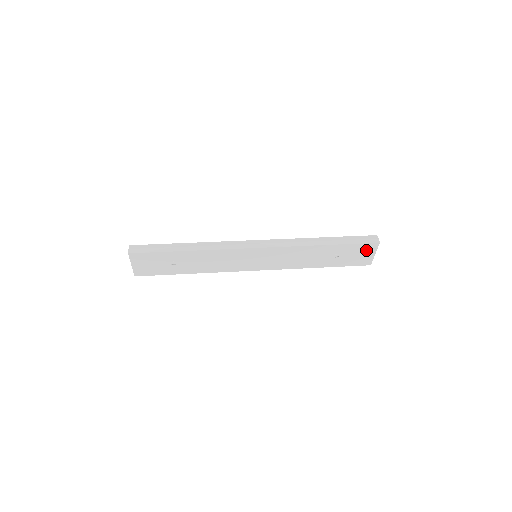
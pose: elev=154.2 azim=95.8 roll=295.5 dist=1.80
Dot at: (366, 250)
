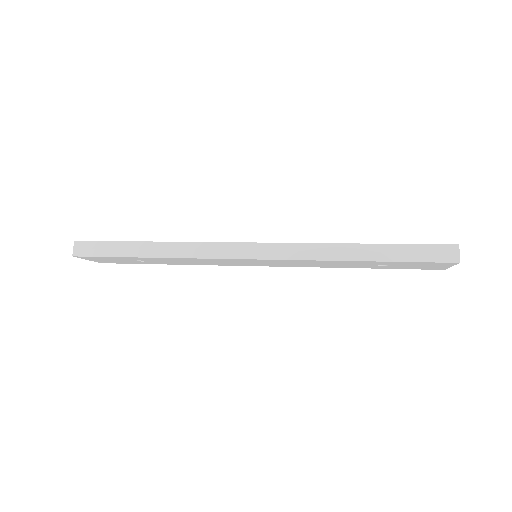
Dot at: (435, 264)
